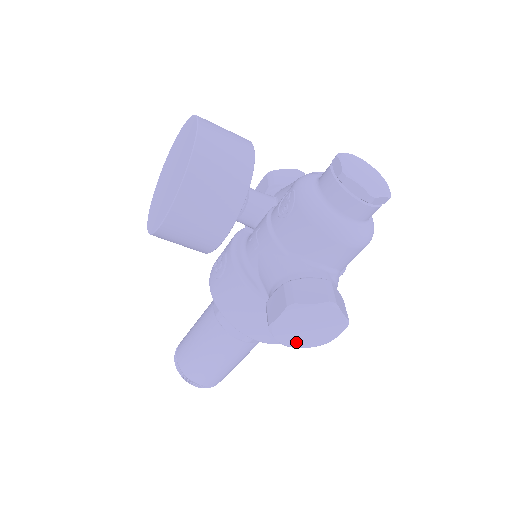
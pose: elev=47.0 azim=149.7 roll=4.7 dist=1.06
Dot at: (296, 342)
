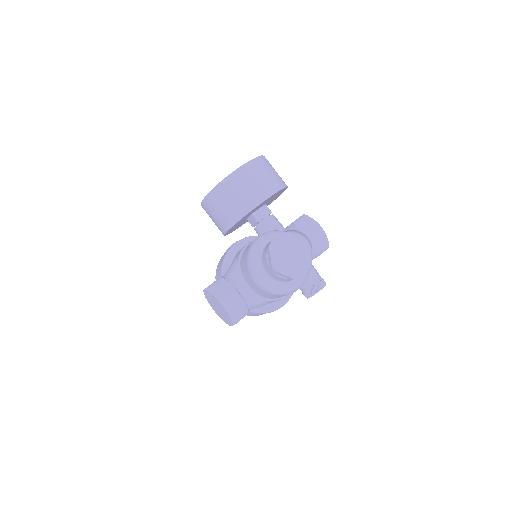
Dot at: (216, 311)
